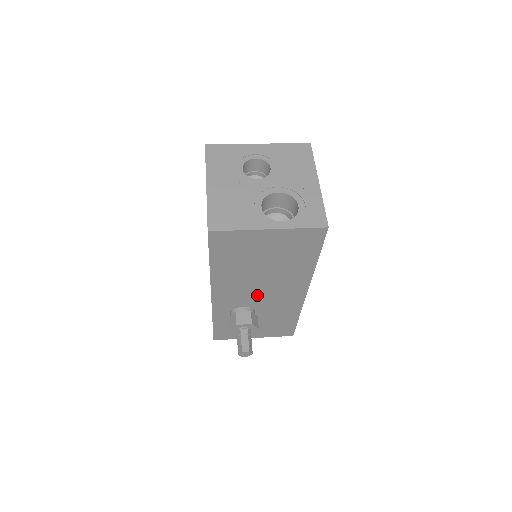
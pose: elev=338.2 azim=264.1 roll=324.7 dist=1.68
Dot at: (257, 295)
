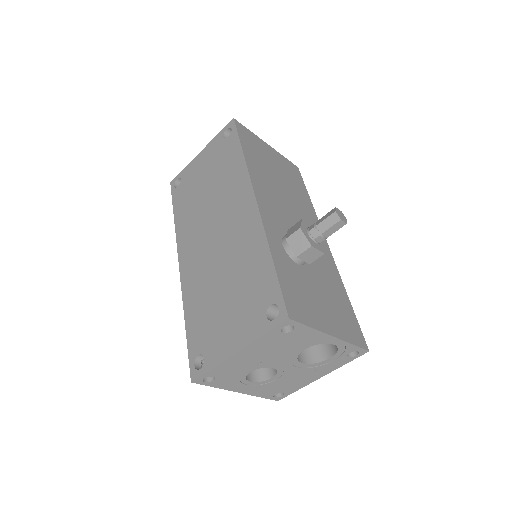
Dot at: (293, 223)
